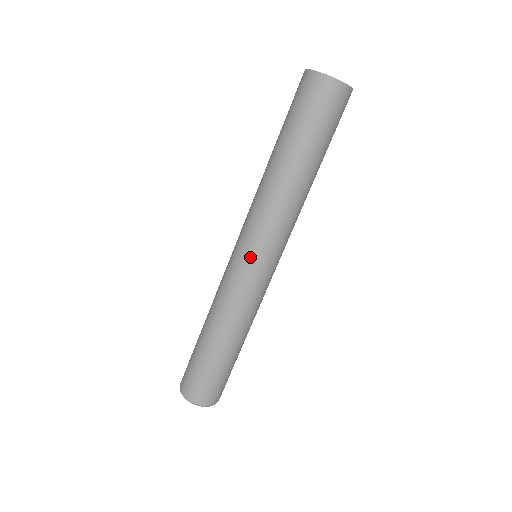
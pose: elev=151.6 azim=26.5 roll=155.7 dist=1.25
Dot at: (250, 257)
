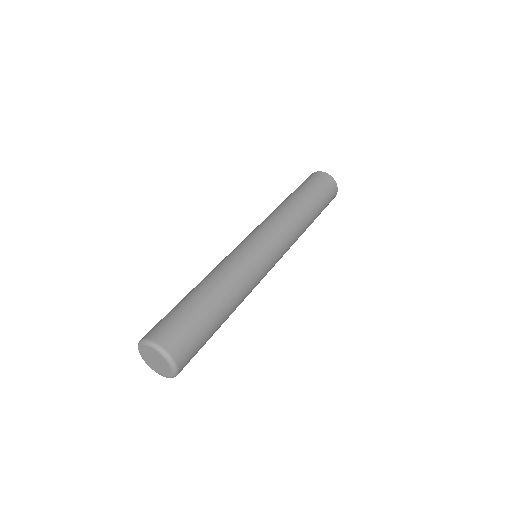
Dot at: (253, 237)
